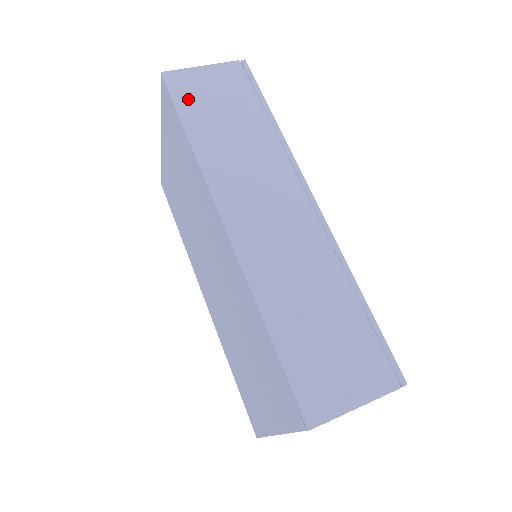
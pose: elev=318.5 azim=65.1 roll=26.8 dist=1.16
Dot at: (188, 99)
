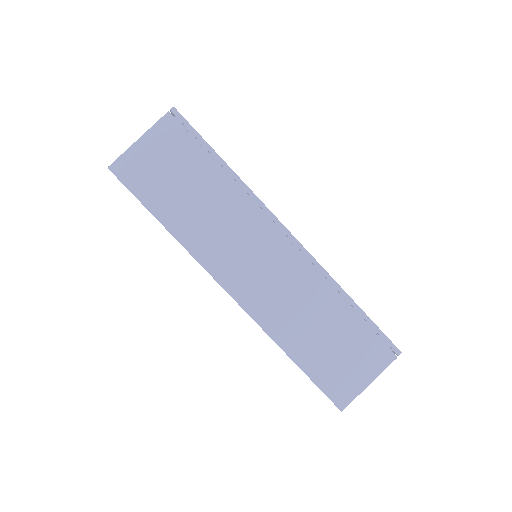
Dot at: (145, 186)
